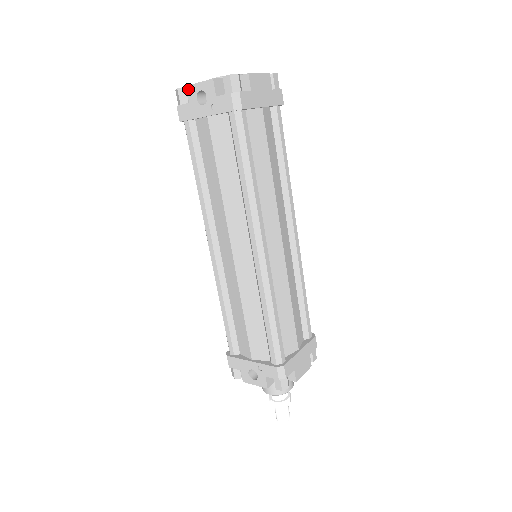
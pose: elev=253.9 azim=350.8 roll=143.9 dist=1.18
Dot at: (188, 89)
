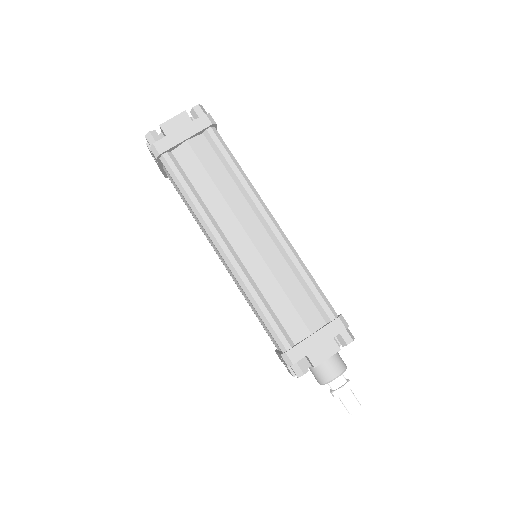
Dot at: (152, 156)
